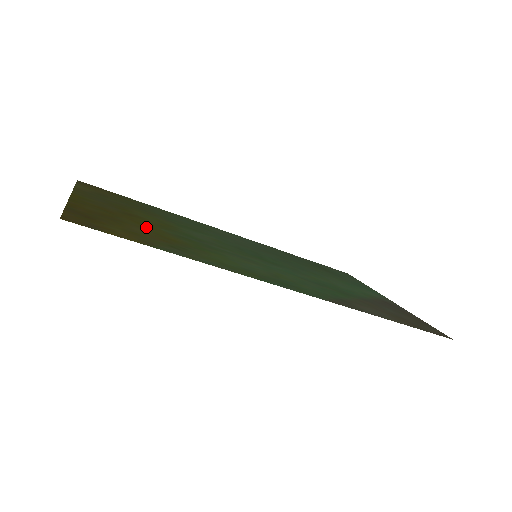
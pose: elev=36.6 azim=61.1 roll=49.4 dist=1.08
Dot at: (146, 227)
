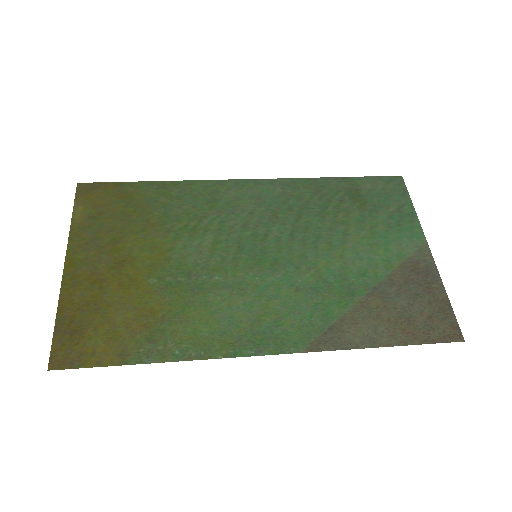
Dot at: (131, 295)
